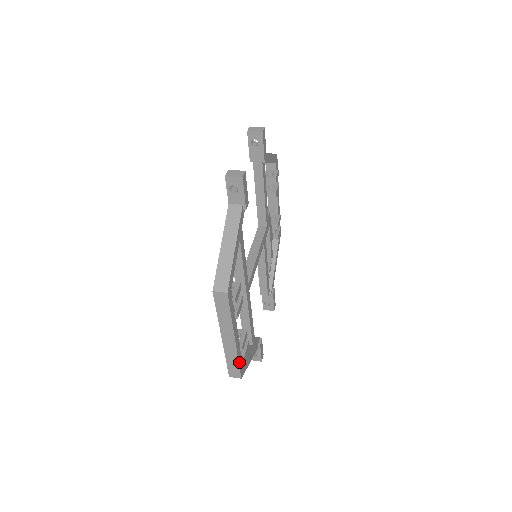
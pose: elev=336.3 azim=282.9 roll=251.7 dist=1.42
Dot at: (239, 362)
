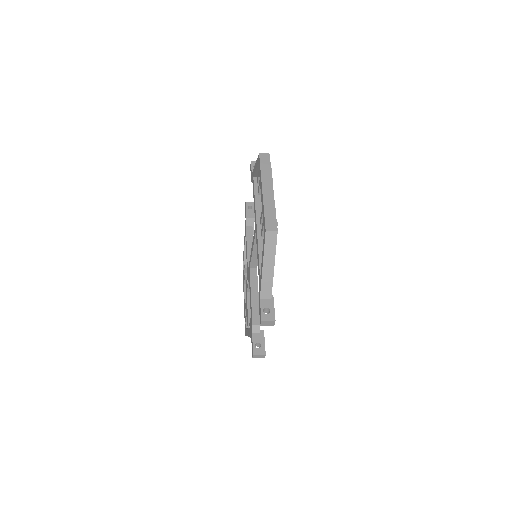
Dot at: (275, 214)
